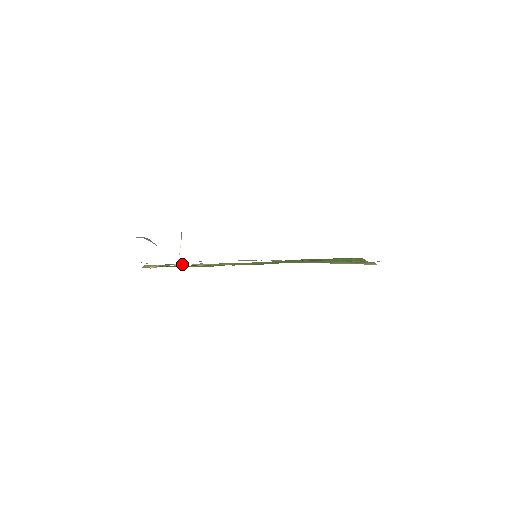
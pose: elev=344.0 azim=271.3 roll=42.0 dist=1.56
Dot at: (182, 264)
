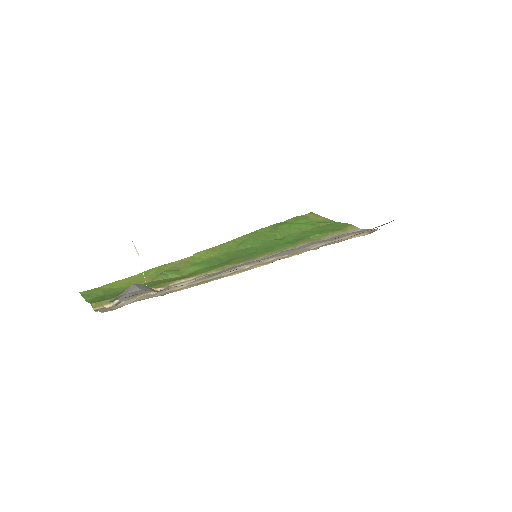
Dot at: occluded
